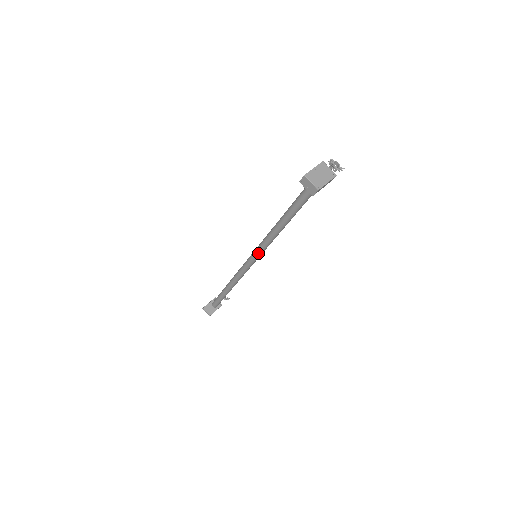
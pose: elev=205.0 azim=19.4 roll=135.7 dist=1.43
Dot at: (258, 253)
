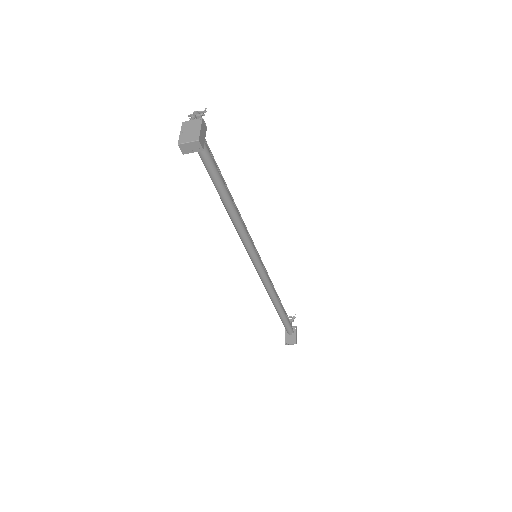
Dot at: (250, 250)
